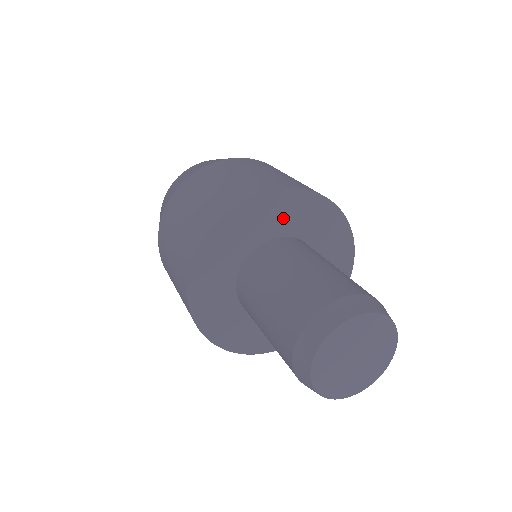
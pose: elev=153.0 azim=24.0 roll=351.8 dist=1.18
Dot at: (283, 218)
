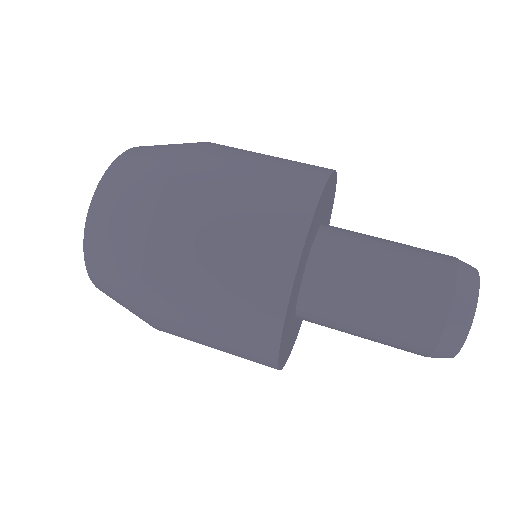
Dot at: (326, 203)
